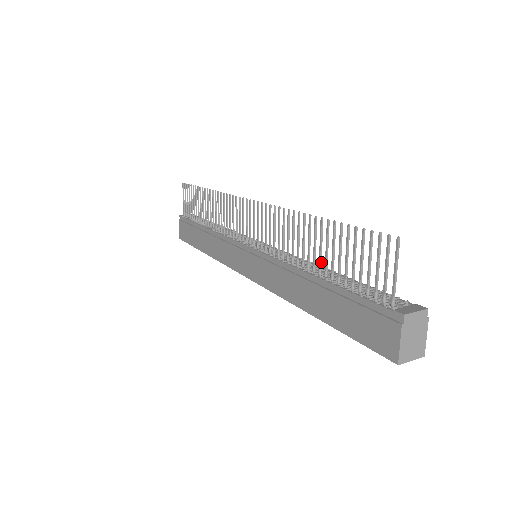
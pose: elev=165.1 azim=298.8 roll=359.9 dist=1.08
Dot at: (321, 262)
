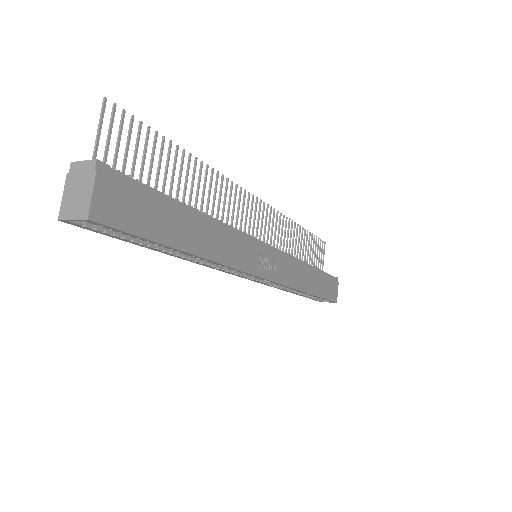
Dot at: (177, 194)
